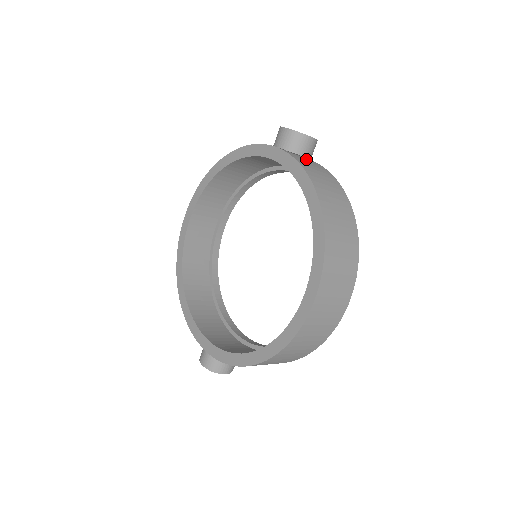
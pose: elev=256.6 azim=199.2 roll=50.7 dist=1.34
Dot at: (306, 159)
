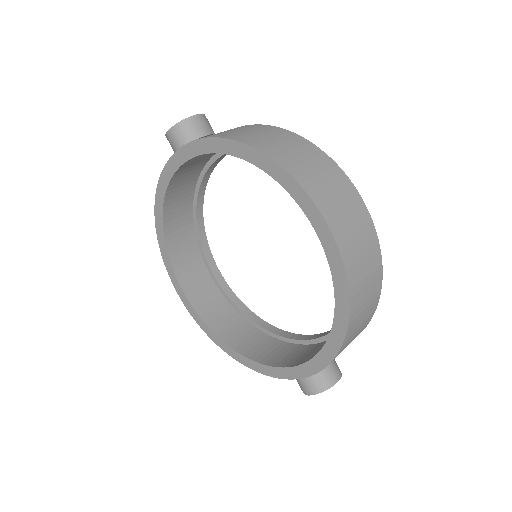
Dot at: occluded
